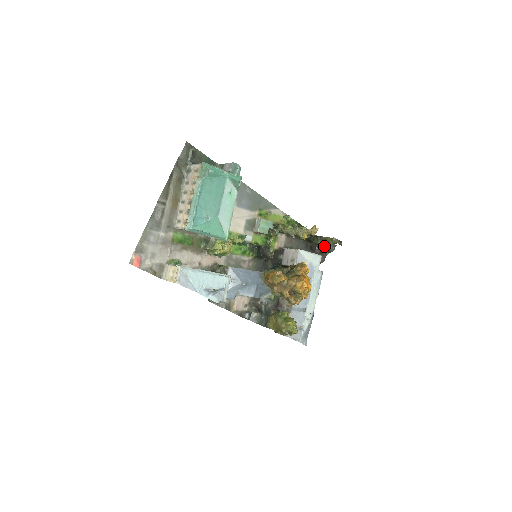
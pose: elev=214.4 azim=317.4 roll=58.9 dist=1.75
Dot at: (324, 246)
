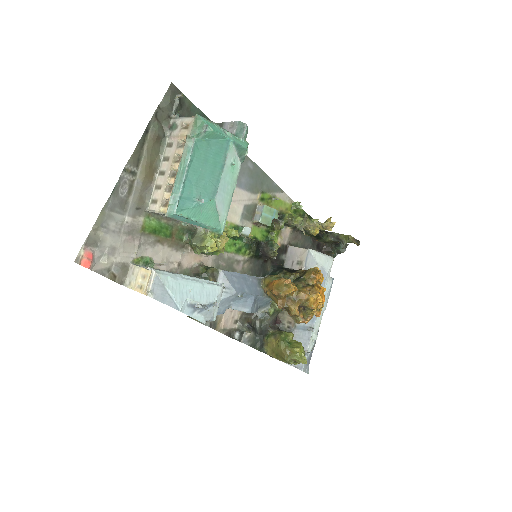
Dot at: (333, 244)
